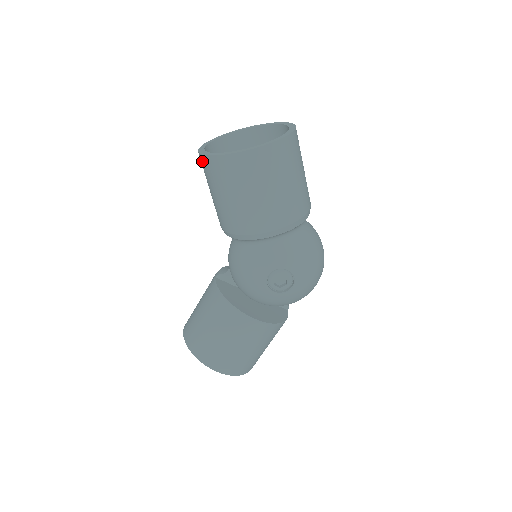
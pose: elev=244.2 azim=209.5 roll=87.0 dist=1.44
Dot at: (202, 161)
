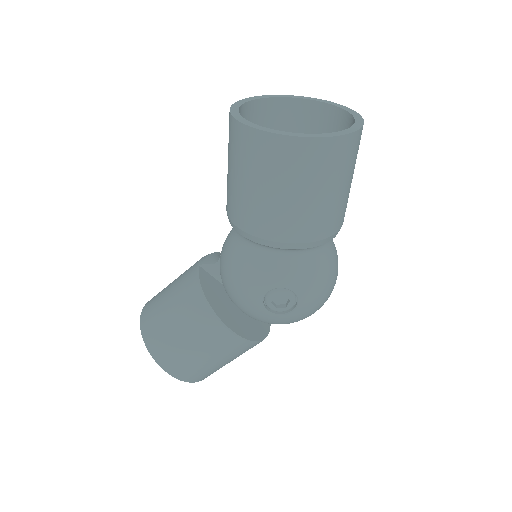
Dot at: (232, 127)
